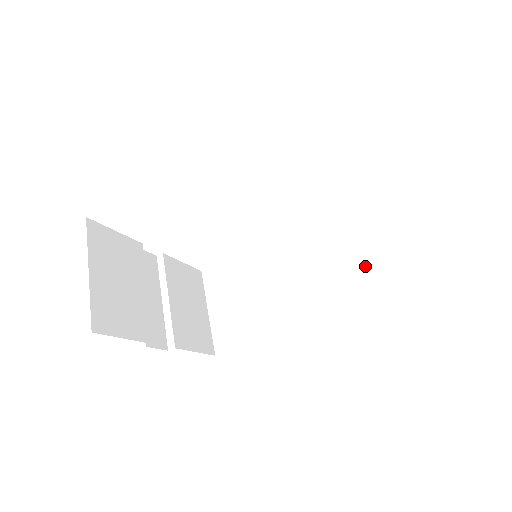
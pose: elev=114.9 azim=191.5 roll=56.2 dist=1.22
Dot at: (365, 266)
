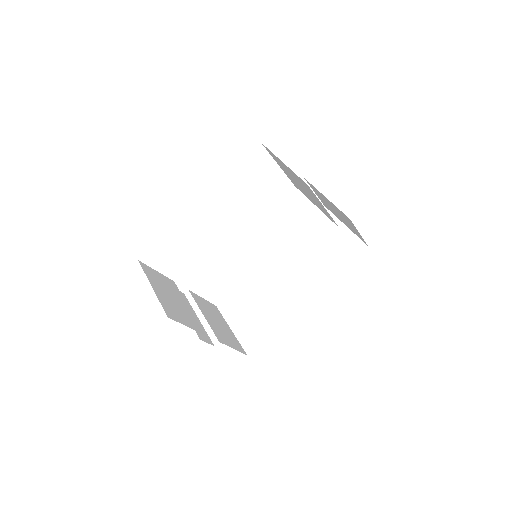
Dot at: (328, 251)
